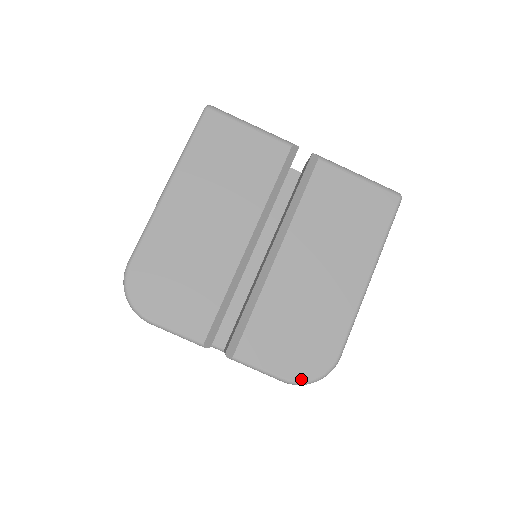
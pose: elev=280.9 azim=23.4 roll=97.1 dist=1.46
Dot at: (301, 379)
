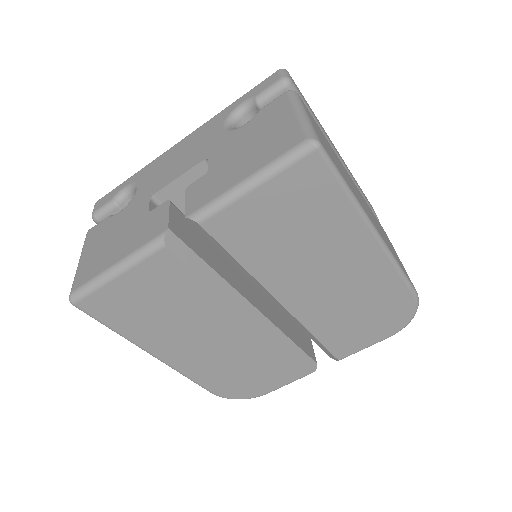
Dot at: (401, 328)
